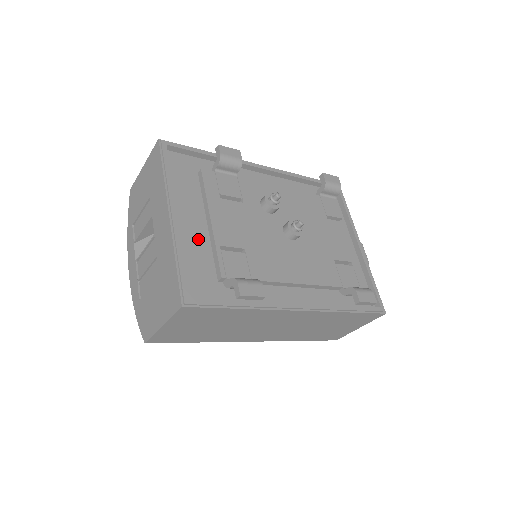
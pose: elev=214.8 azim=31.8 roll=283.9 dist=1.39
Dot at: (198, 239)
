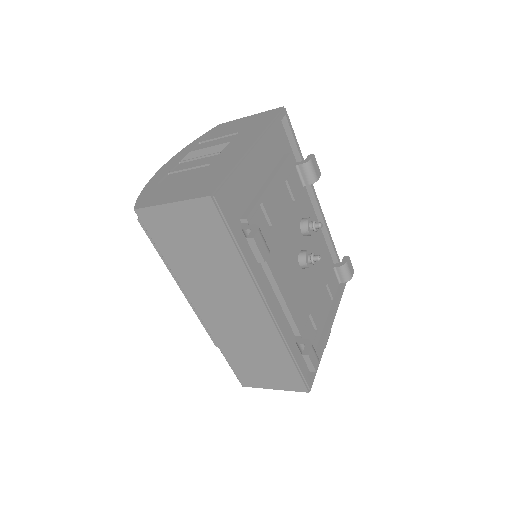
Dot at: (252, 182)
